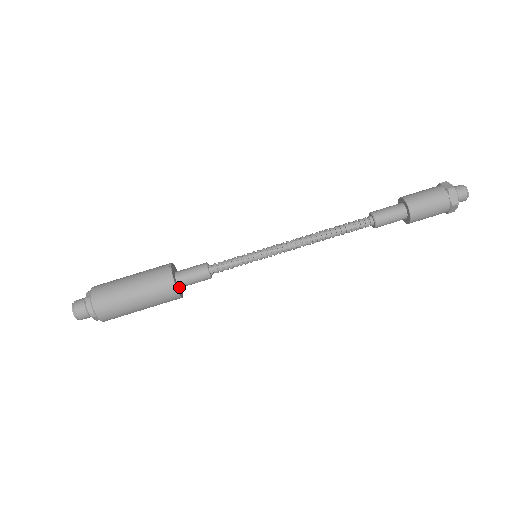
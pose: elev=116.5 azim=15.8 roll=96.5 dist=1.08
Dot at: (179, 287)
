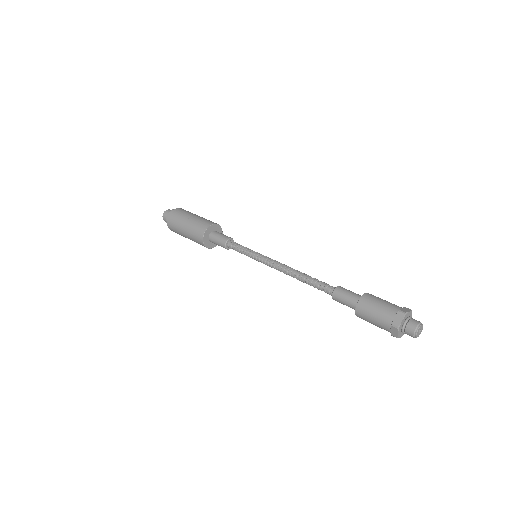
Dot at: (209, 239)
